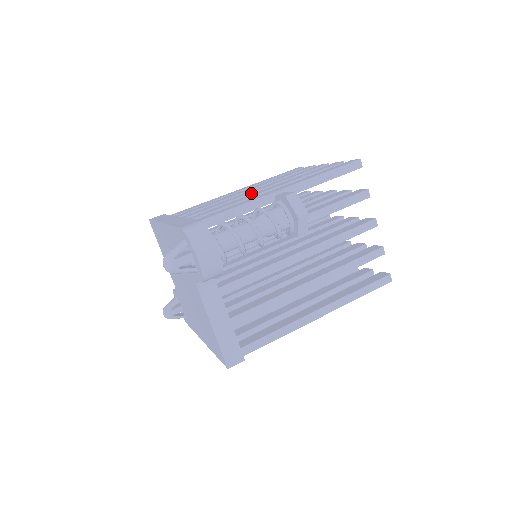
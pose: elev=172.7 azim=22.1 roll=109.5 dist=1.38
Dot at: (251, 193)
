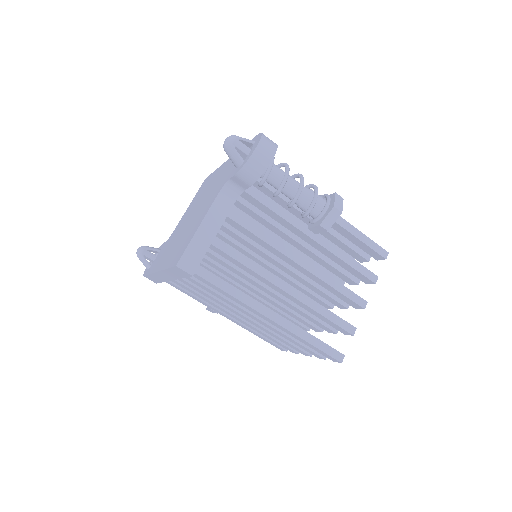
Dot at: occluded
